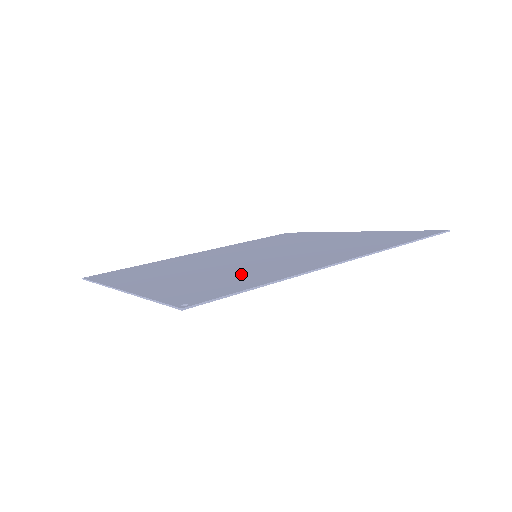
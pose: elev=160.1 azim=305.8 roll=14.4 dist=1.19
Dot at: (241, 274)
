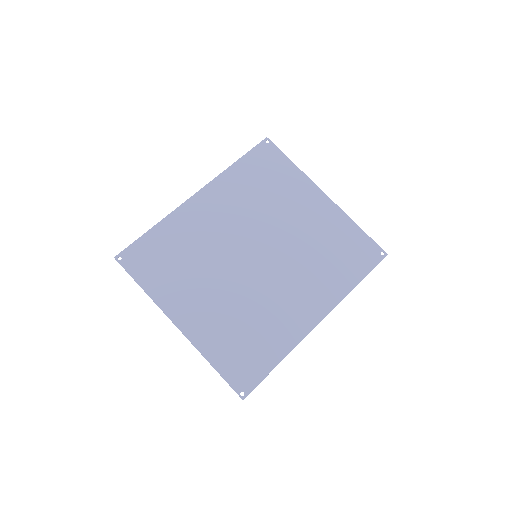
Dot at: (259, 327)
